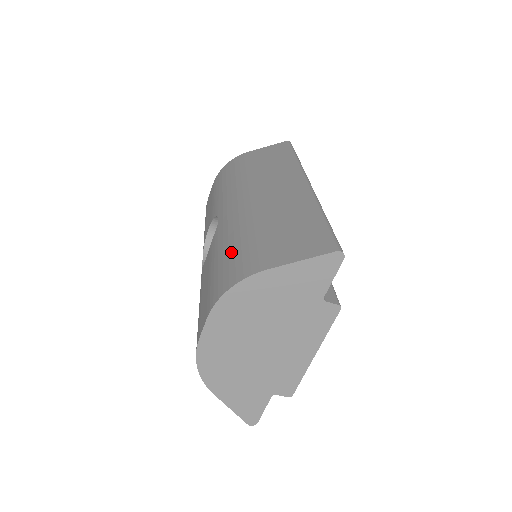
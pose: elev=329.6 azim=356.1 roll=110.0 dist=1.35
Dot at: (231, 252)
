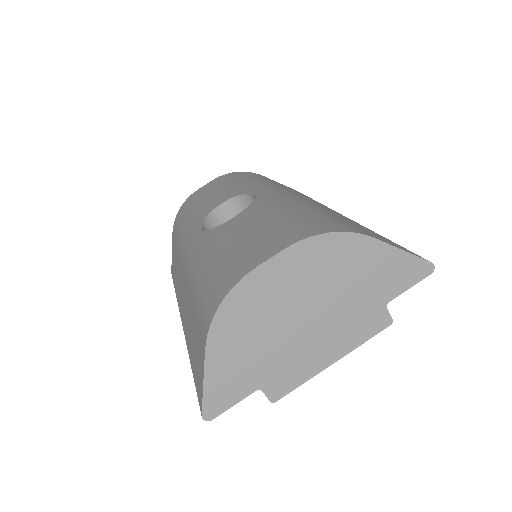
Dot at: (307, 214)
